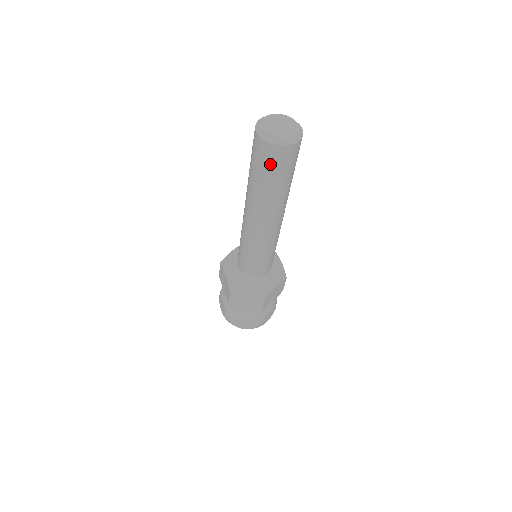
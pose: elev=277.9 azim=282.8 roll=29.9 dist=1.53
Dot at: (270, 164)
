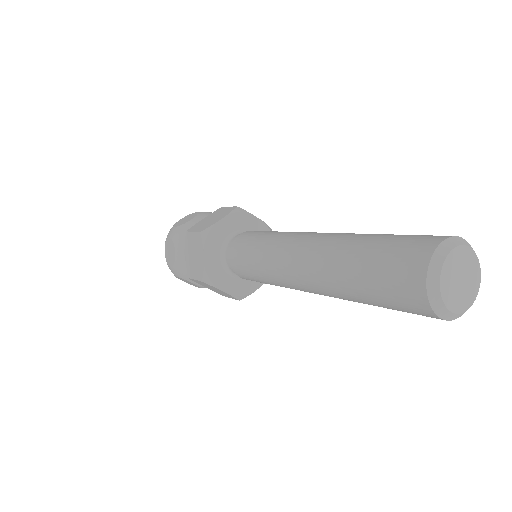
Dot at: (402, 309)
